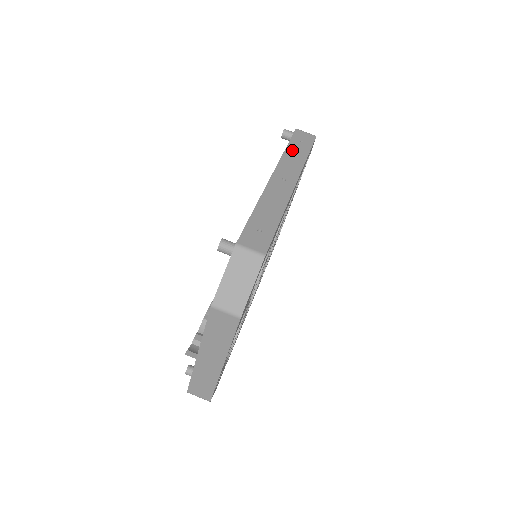
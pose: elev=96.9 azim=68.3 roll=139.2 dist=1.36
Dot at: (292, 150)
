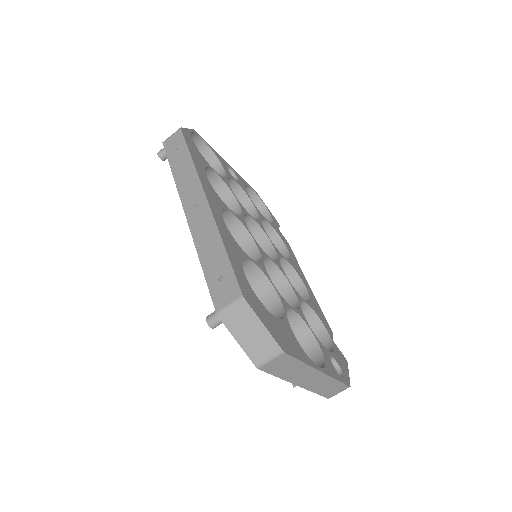
Dot at: (177, 168)
